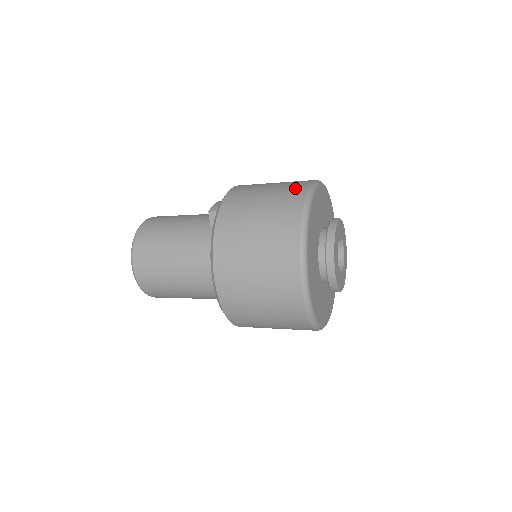
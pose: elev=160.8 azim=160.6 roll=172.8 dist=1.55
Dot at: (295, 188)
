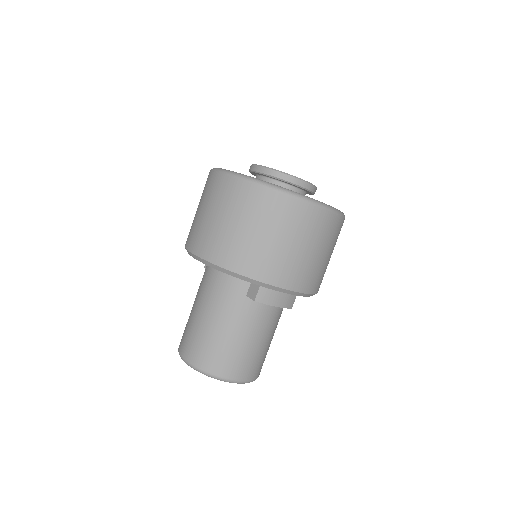
Dot at: occluded
